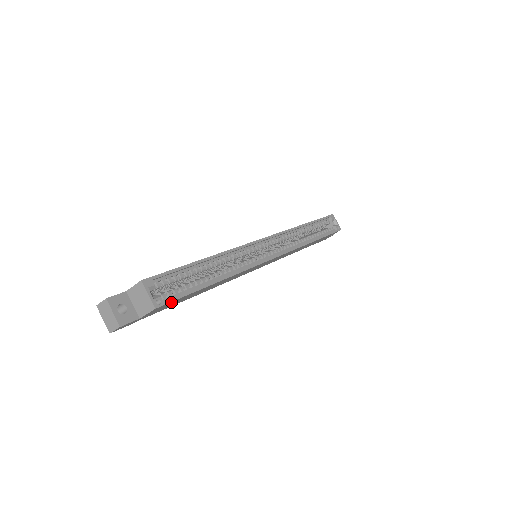
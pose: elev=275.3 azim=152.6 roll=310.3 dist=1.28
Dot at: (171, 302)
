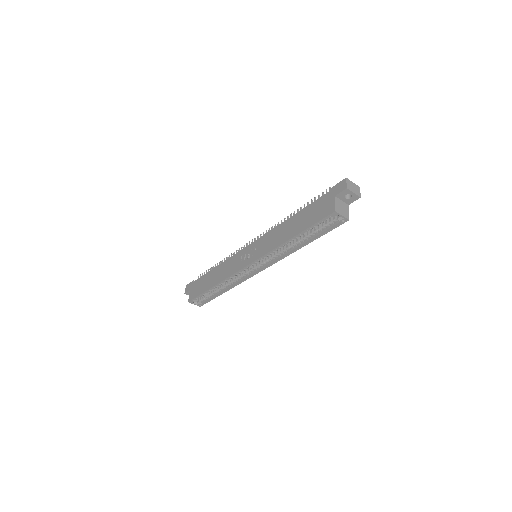
Dot at: occluded
